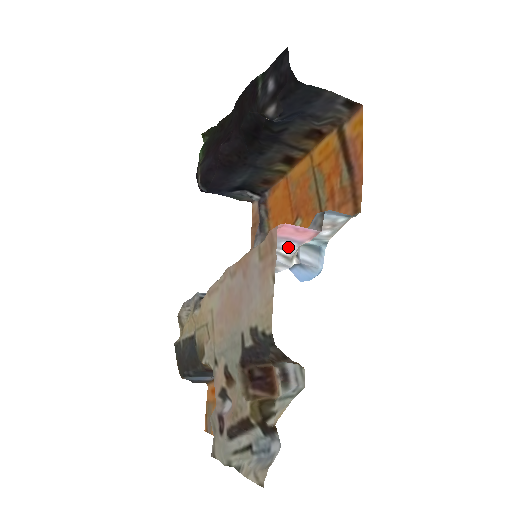
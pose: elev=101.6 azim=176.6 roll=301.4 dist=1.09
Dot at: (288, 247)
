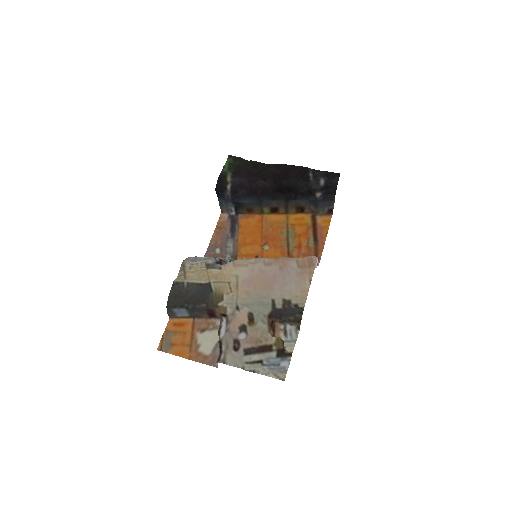
Dot at: occluded
